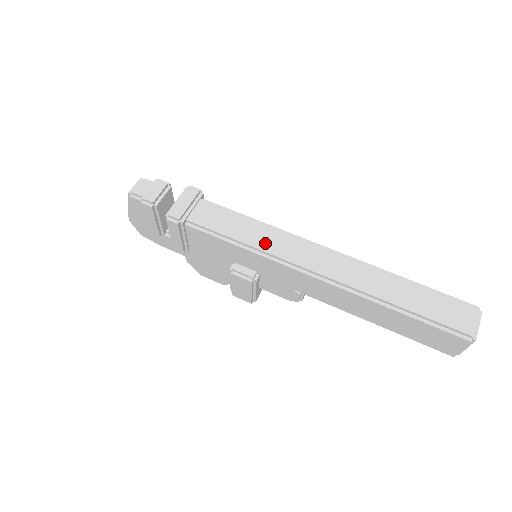
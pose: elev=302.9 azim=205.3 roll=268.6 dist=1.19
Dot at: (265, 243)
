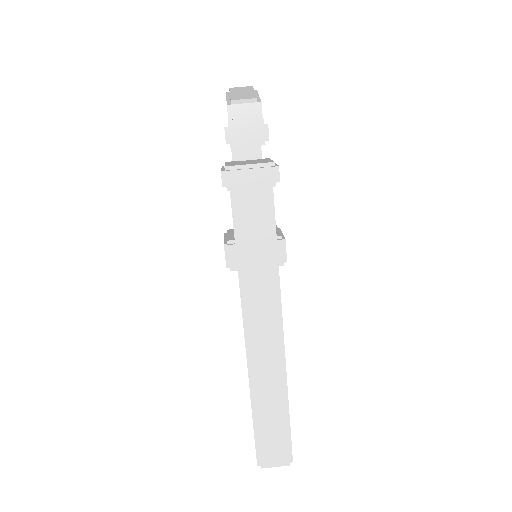
Dot at: (253, 281)
